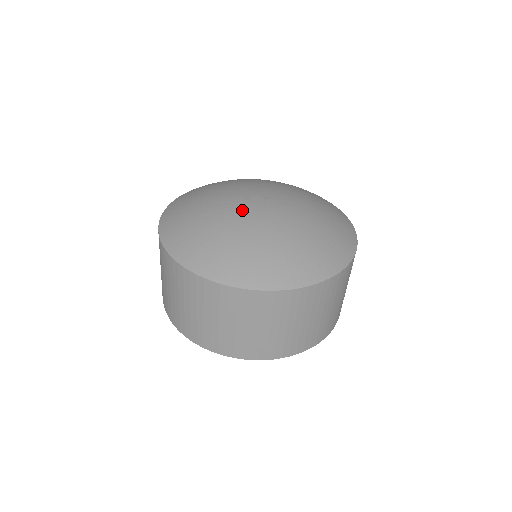
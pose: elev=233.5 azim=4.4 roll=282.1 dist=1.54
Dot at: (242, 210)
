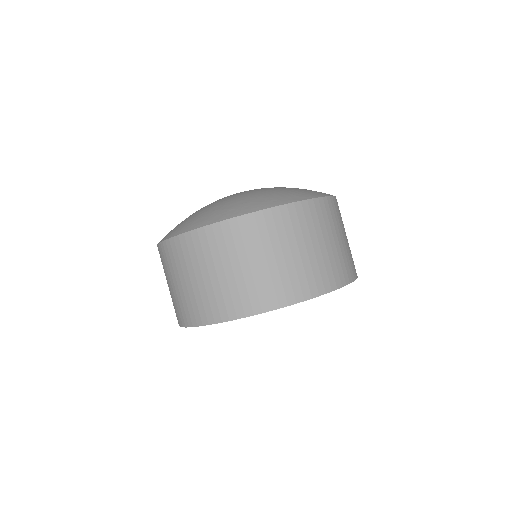
Dot at: occluded
